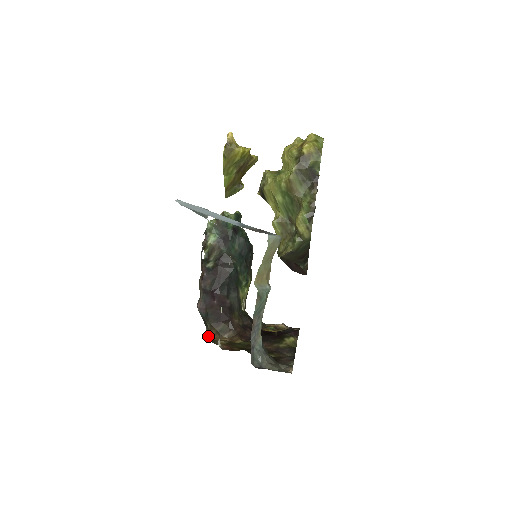
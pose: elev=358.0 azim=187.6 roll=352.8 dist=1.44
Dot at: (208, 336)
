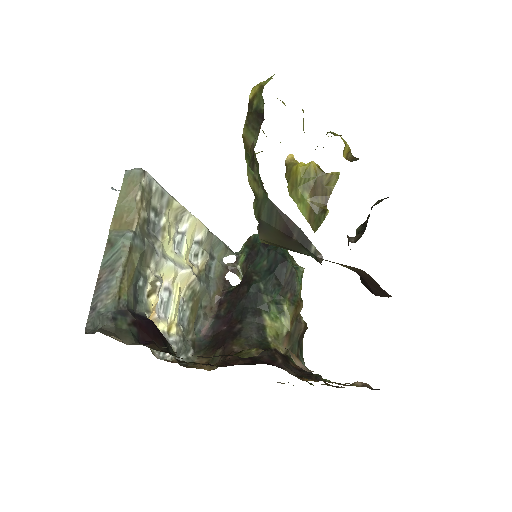
Dot at: occluded
